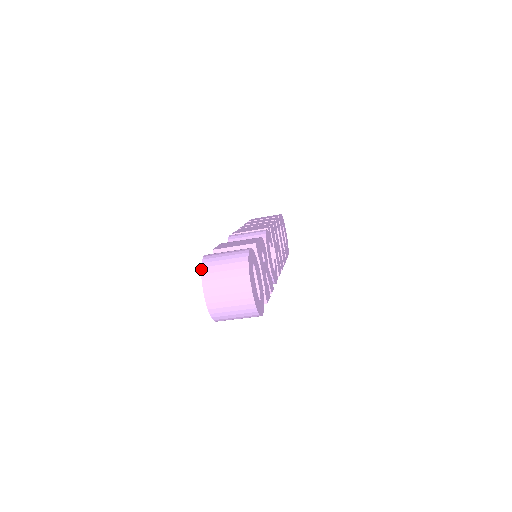
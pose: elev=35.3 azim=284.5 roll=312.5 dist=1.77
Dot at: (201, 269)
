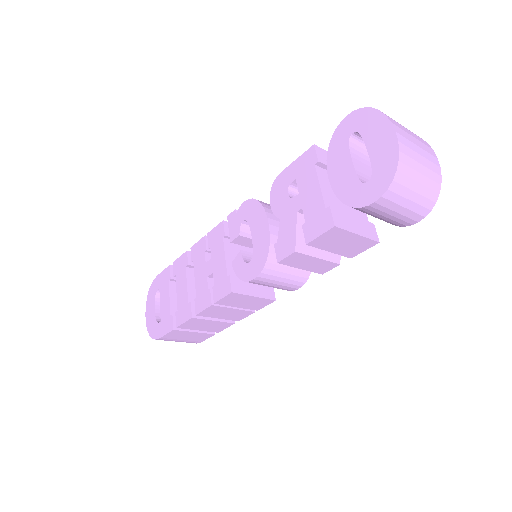
Dot at: occluded
